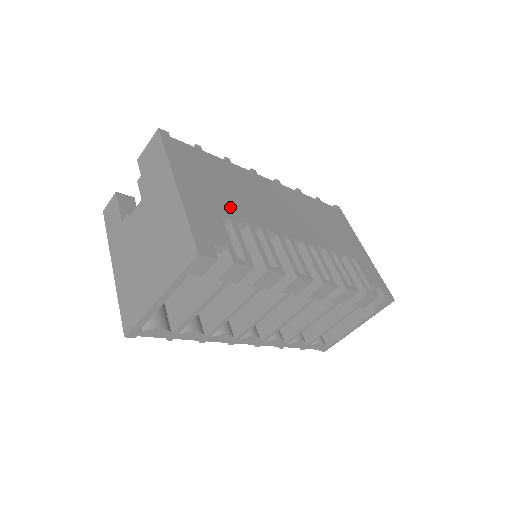
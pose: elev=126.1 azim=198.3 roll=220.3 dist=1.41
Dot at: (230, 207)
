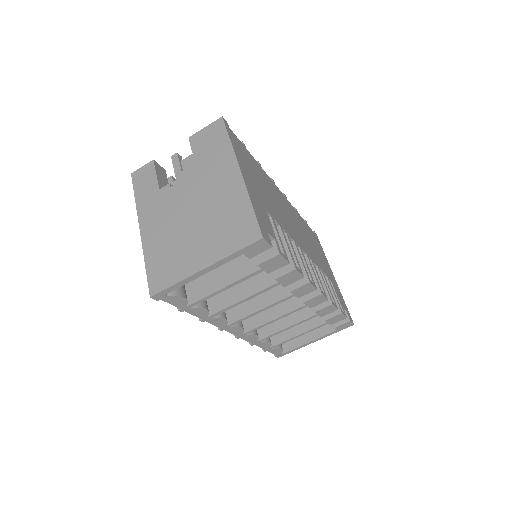
Dot at: (269, 206)
